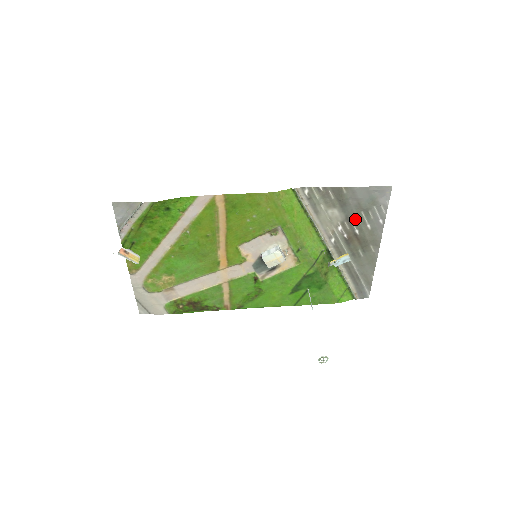
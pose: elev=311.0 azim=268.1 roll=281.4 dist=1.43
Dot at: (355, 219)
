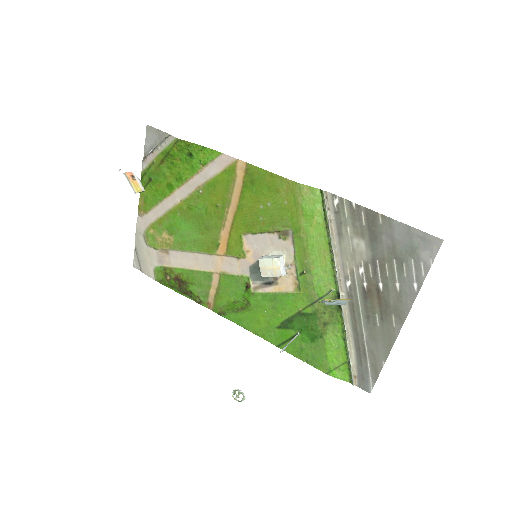
Dot at: (383, 266)
